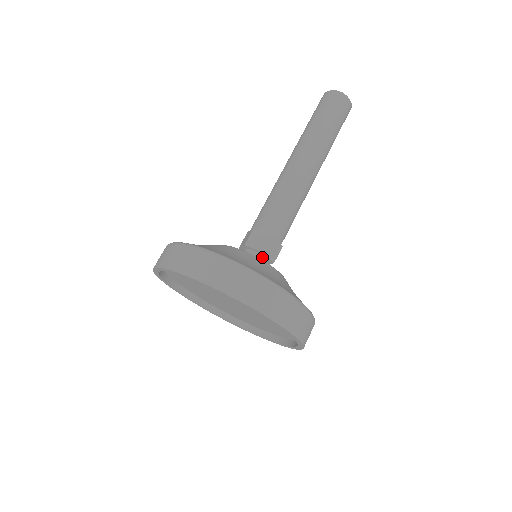
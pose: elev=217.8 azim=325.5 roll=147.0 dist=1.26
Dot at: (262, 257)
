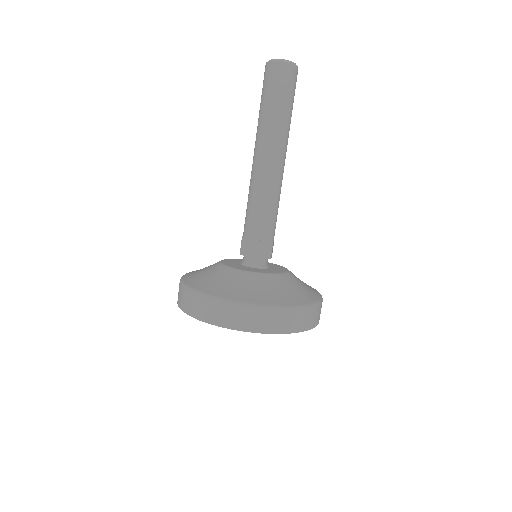
Dot at: (257, 259)
